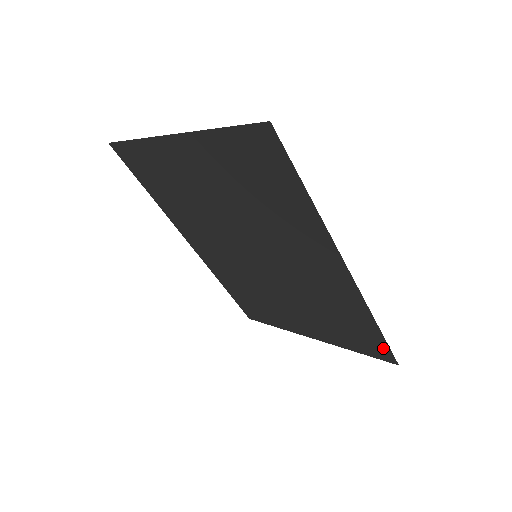
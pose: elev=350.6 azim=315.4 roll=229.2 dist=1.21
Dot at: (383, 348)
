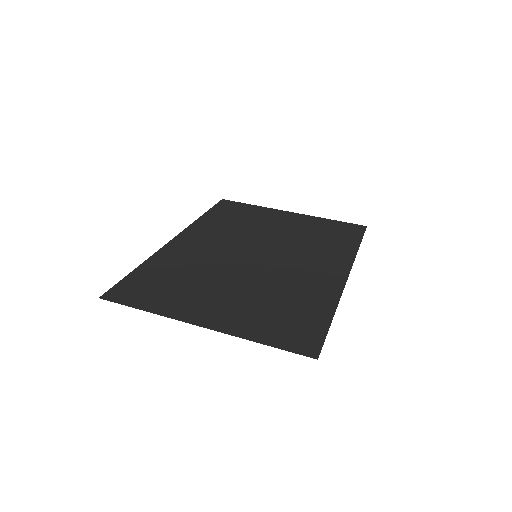
Dot at: (358, 233)
